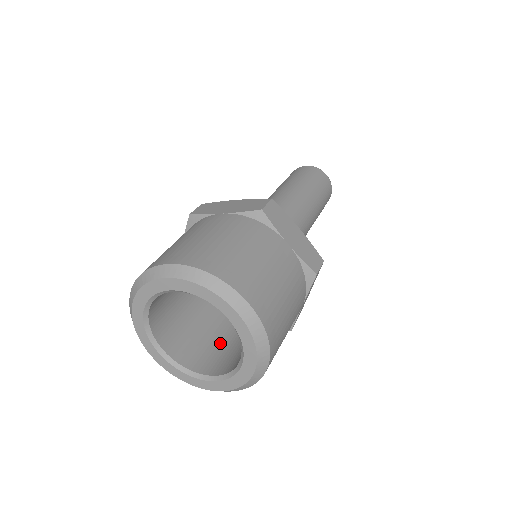
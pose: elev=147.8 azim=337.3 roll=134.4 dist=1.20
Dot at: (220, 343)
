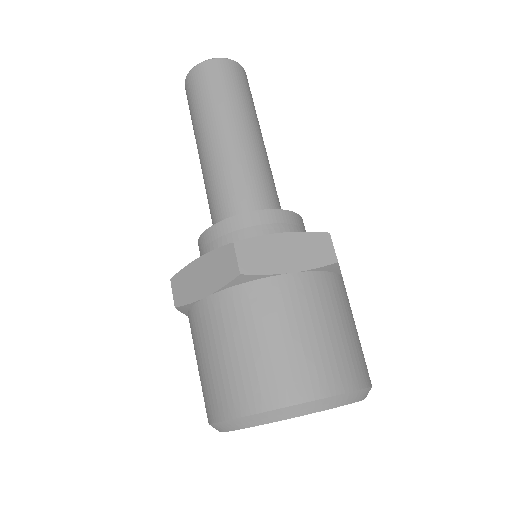
Dot at: occluded
